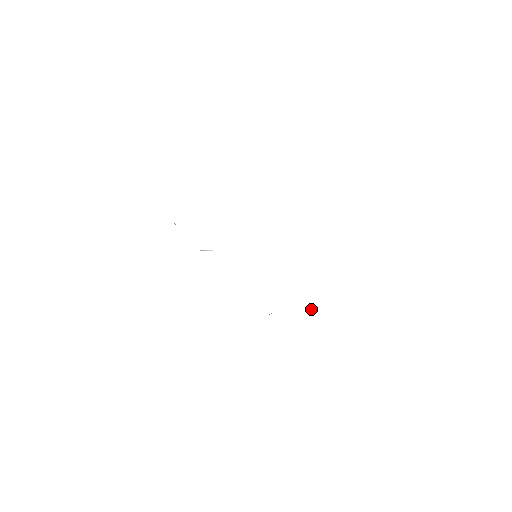
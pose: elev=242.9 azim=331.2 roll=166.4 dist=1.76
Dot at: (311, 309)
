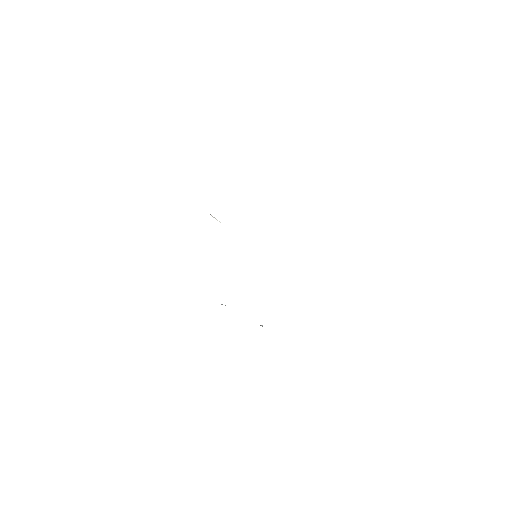
Dot at: (262, 325)
